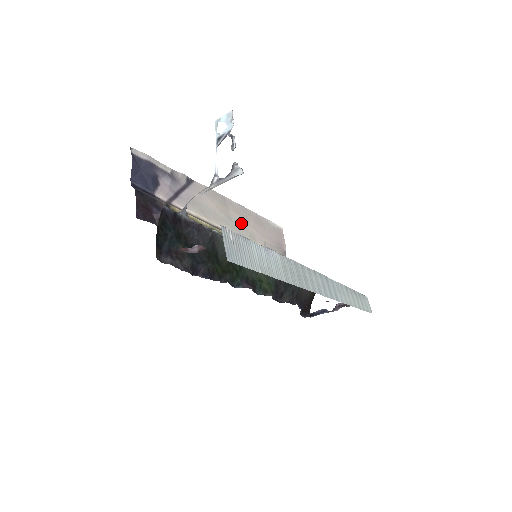
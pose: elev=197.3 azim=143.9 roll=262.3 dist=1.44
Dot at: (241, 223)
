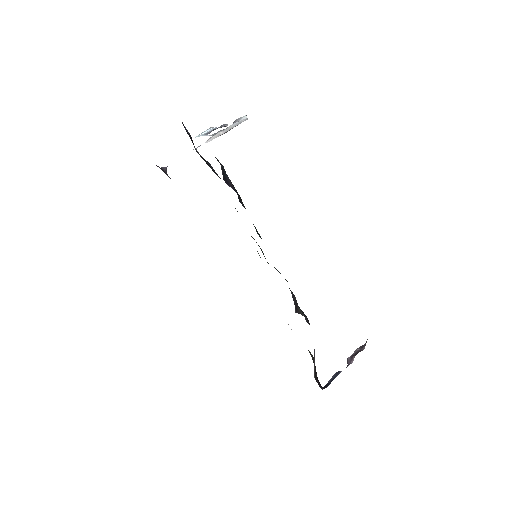
Dot at: occluded
